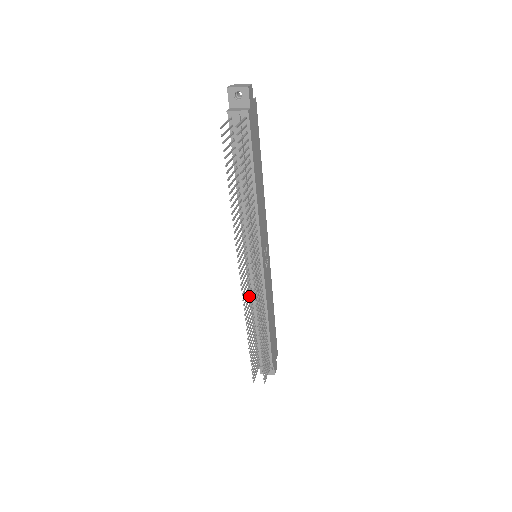
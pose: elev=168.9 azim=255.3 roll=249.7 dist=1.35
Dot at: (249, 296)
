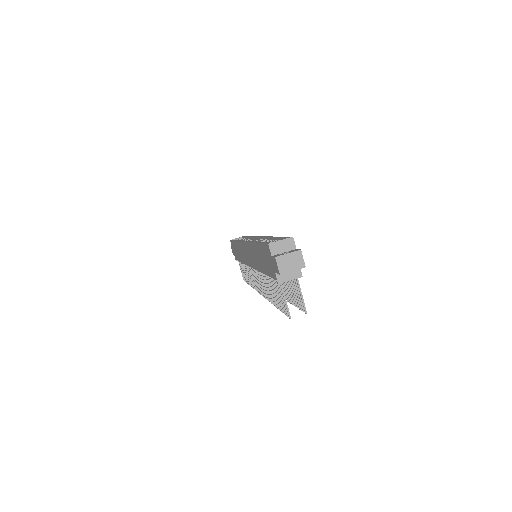
Dot at: occluded
